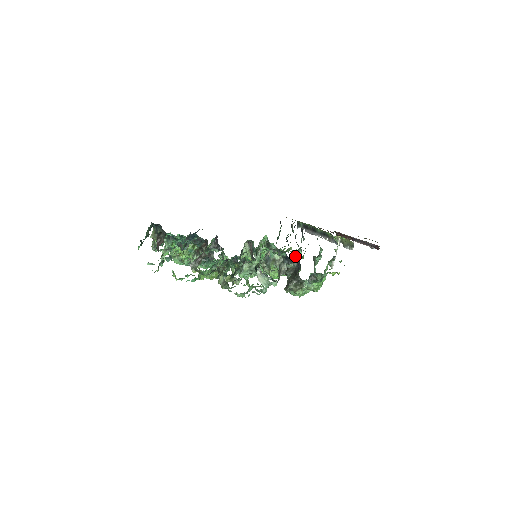
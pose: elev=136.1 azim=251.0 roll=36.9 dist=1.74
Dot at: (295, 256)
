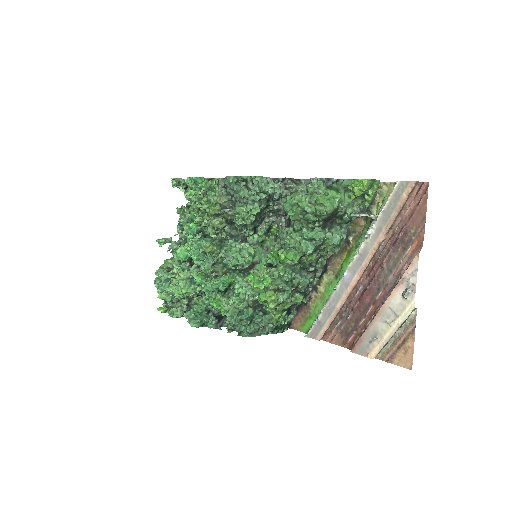
Dot at: (300, 265)
